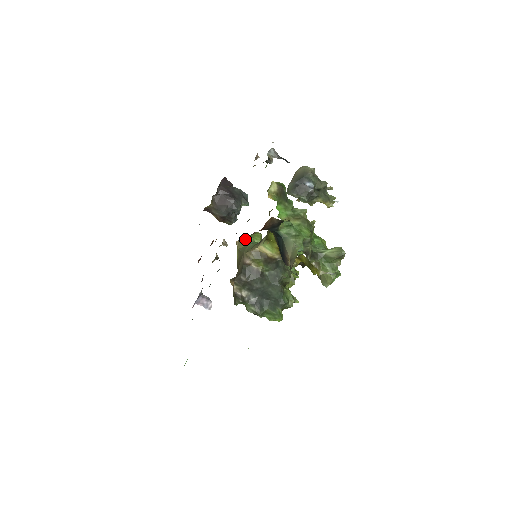
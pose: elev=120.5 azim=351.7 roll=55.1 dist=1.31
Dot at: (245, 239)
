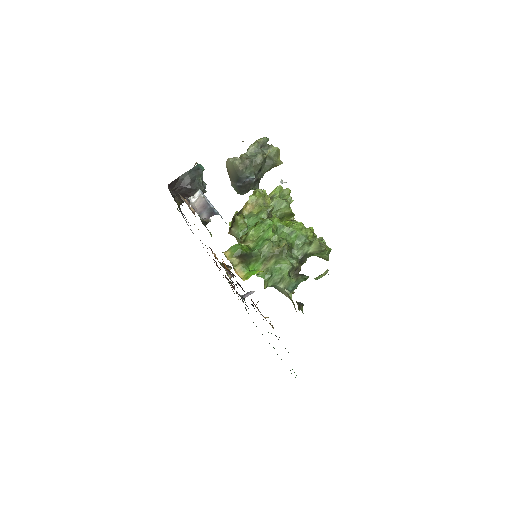
Dot at: (234, 232)
